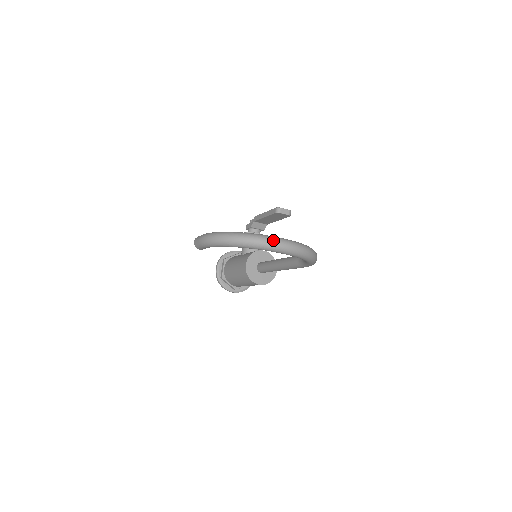
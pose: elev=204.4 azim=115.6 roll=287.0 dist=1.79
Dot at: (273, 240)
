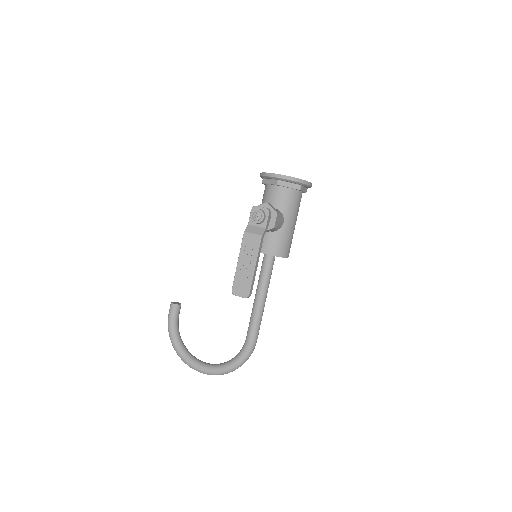
Dot at: occluded
